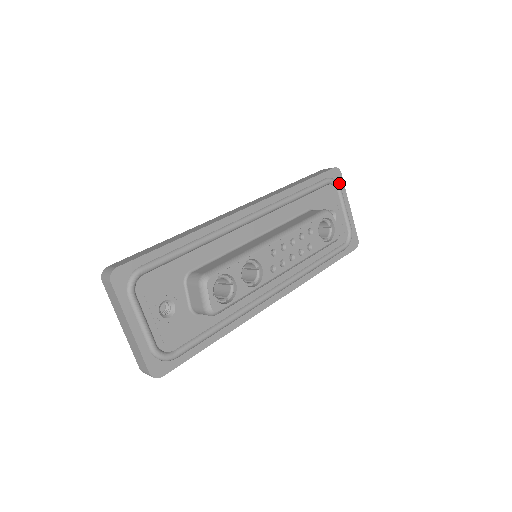
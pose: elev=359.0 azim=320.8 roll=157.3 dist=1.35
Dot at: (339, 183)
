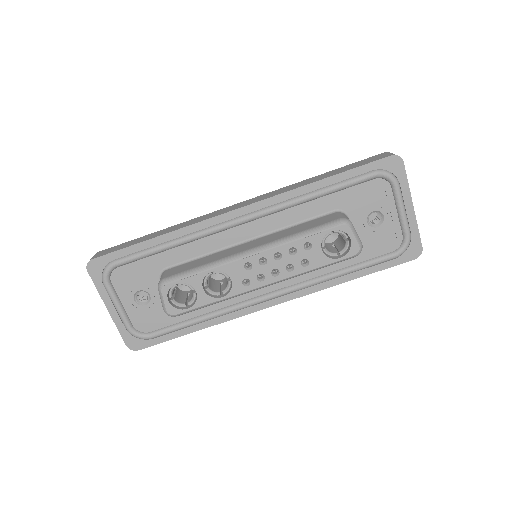
Dot at: (397, 176)
